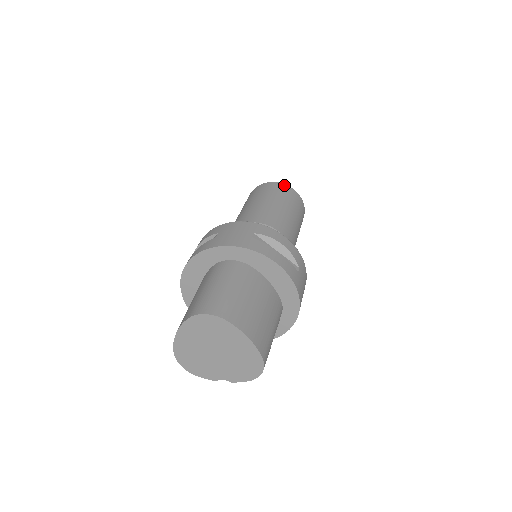
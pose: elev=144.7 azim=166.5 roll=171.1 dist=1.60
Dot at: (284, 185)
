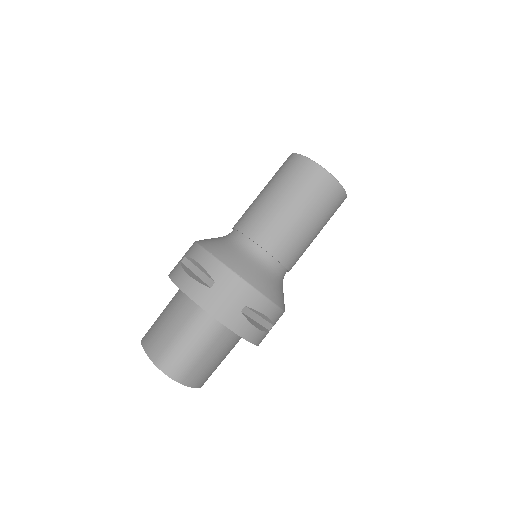
Dot at: (336, 183)
